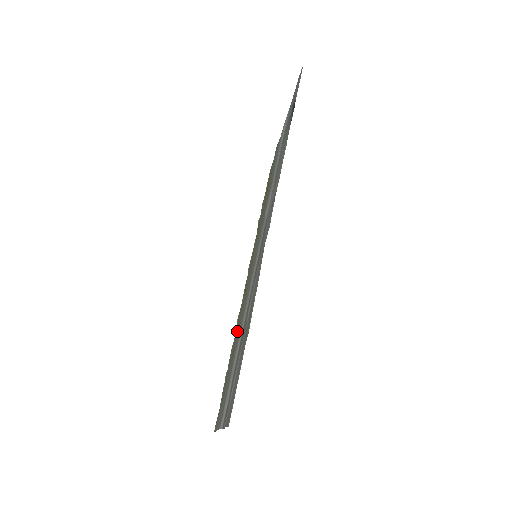
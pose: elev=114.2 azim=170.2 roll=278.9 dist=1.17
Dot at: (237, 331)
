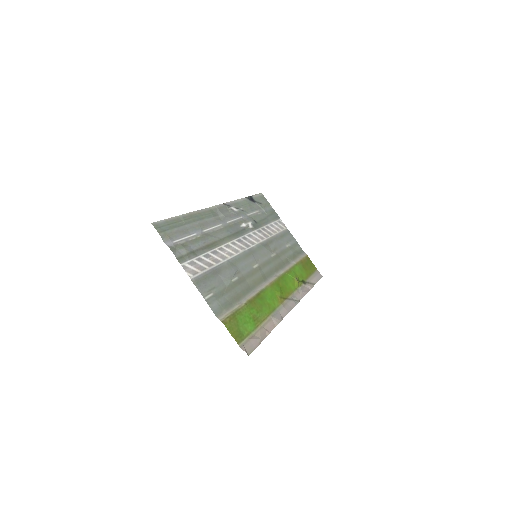
Dot at: (243, 283)
